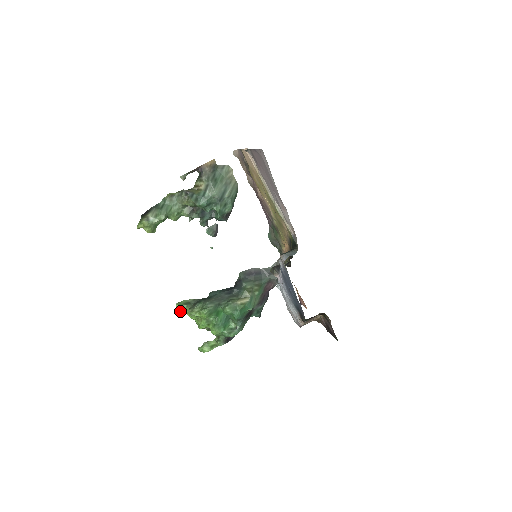
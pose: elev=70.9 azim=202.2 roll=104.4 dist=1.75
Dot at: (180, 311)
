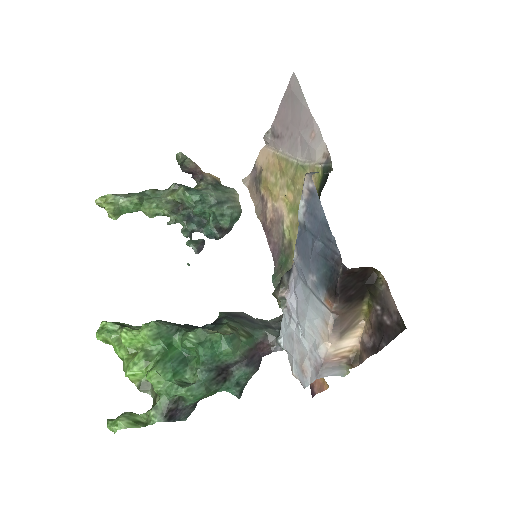
Dot at: (105, 332)
